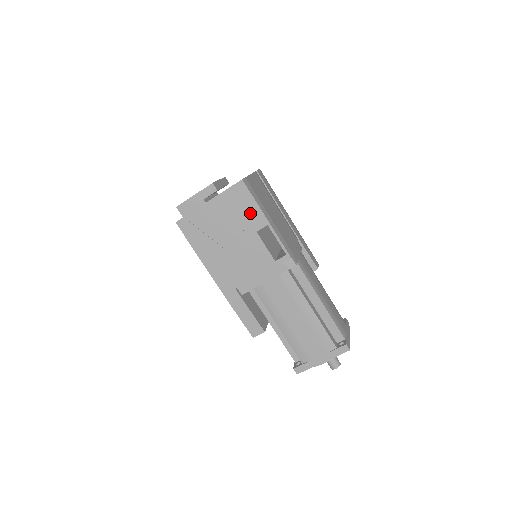
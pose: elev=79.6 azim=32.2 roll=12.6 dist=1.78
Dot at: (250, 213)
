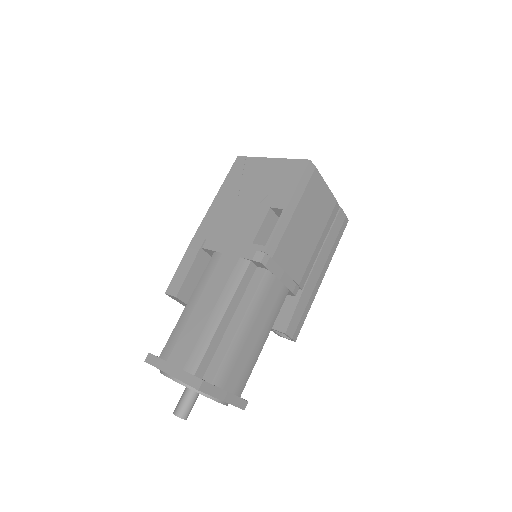
Dot at: (284, 189)
